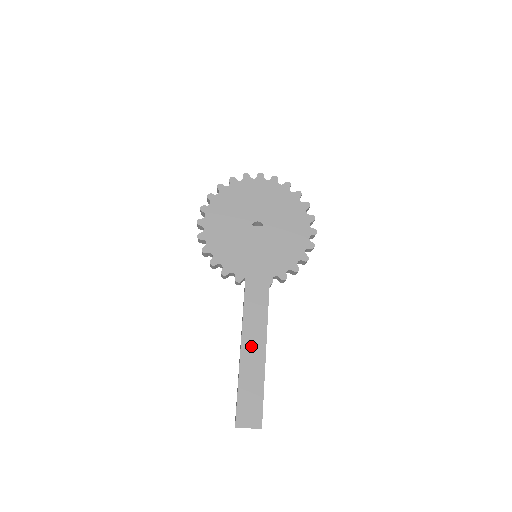
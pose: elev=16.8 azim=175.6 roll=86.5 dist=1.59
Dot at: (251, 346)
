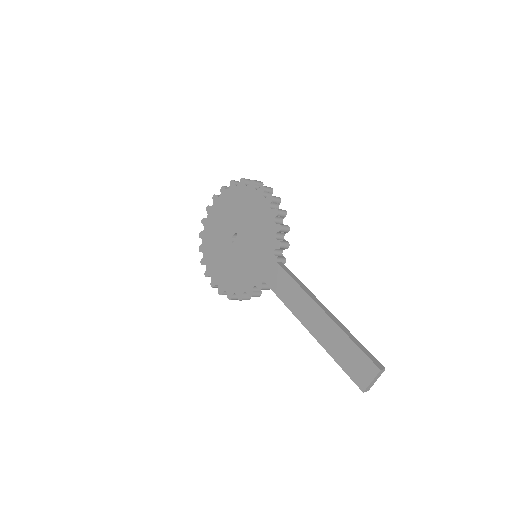
Dot at: (310, 319)
